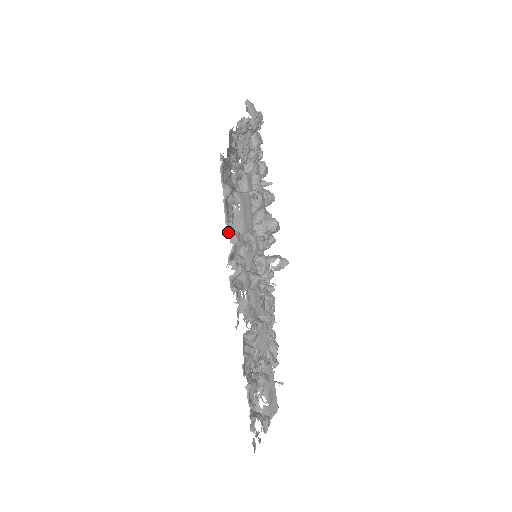
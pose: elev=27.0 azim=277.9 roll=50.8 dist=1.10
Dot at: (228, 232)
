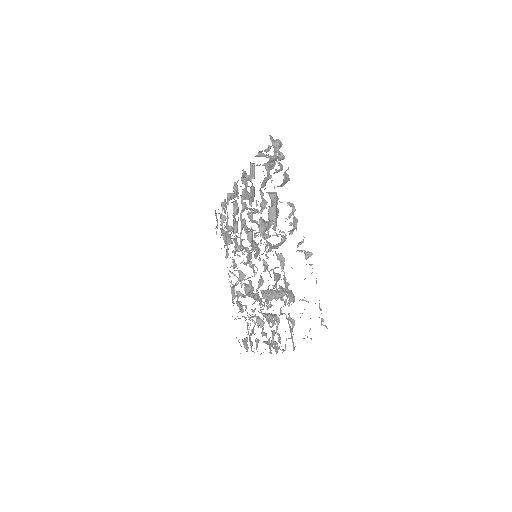
Dot at: occluded
